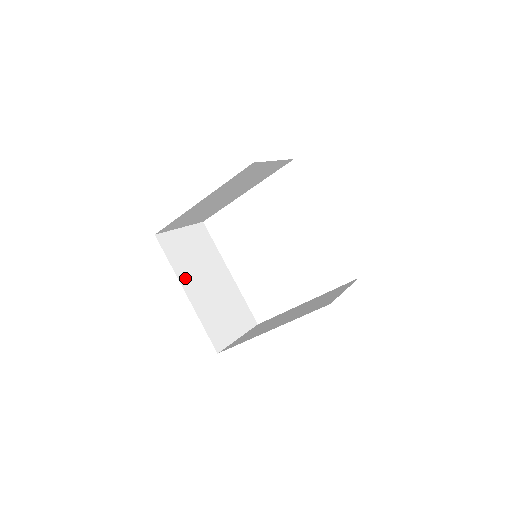
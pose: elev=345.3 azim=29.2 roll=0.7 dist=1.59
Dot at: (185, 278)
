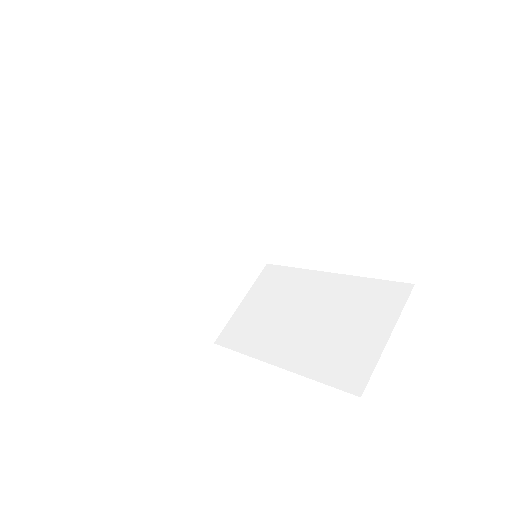
Dot at: (155, 268)
